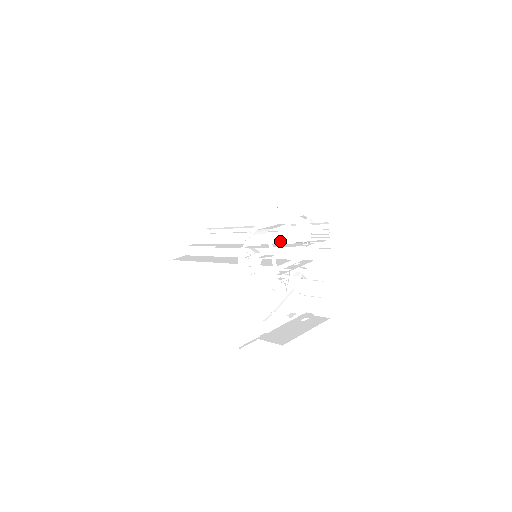
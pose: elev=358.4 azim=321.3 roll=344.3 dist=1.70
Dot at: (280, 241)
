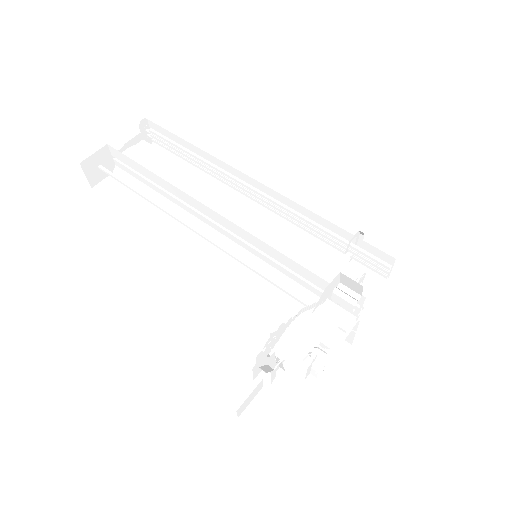
Dot at: (313, 281)
